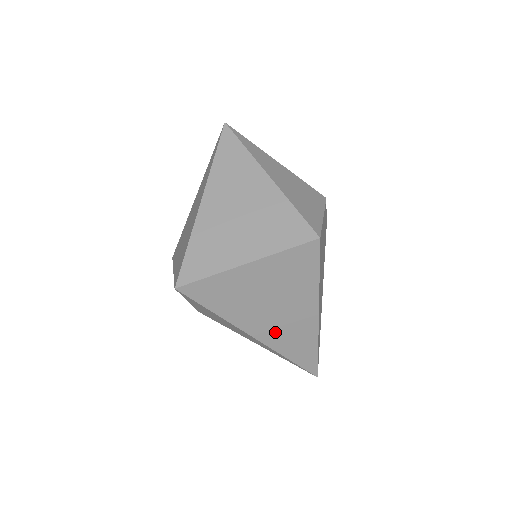
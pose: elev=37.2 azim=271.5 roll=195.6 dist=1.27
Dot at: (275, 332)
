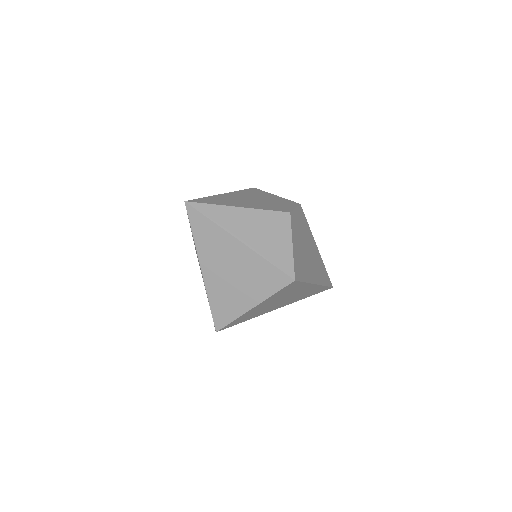
Dot at: (291, 301)
